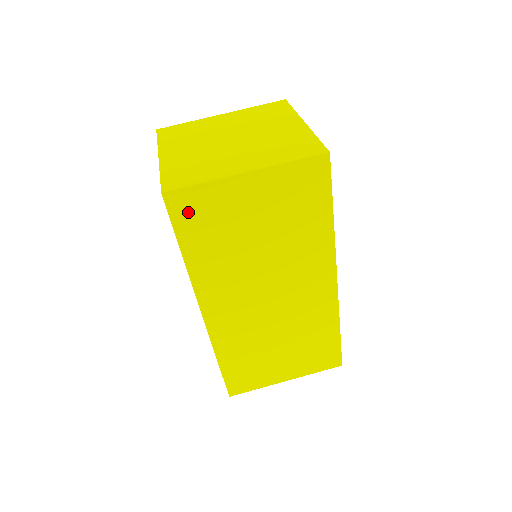
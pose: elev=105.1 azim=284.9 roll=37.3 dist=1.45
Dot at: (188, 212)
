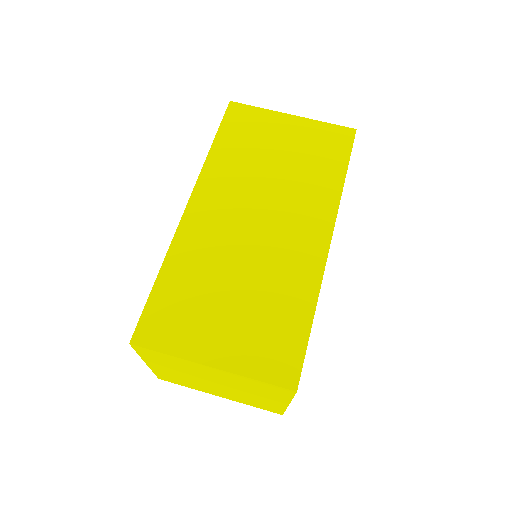
Dot at: (238, 119)
